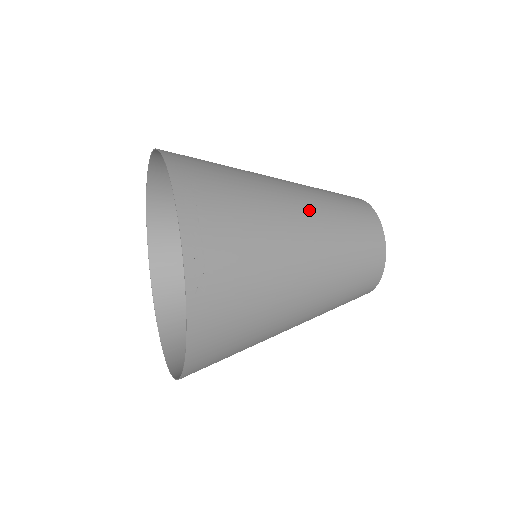
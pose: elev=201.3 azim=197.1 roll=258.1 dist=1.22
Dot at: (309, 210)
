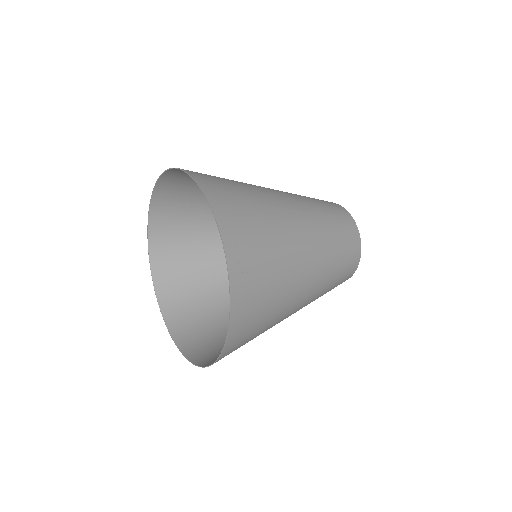
Dot at: (310, 225)
